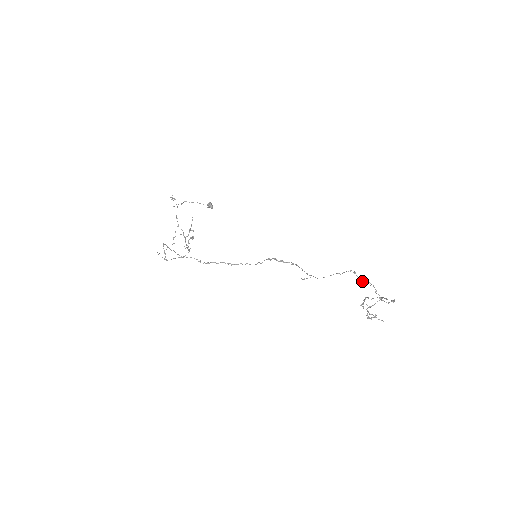
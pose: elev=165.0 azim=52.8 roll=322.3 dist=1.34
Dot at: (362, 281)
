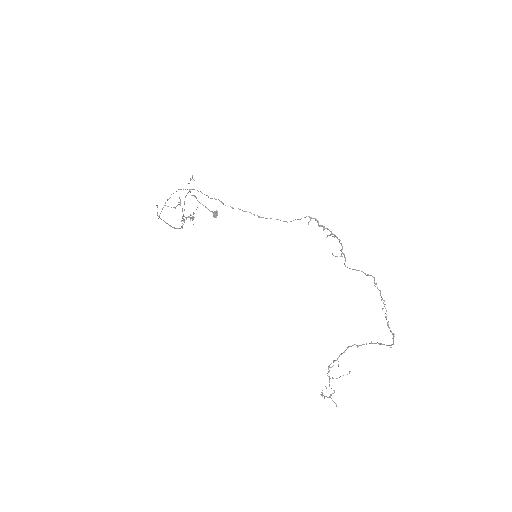
Dot at: occluded
